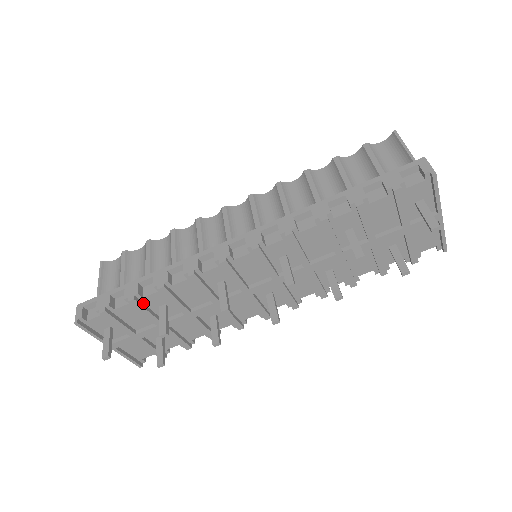
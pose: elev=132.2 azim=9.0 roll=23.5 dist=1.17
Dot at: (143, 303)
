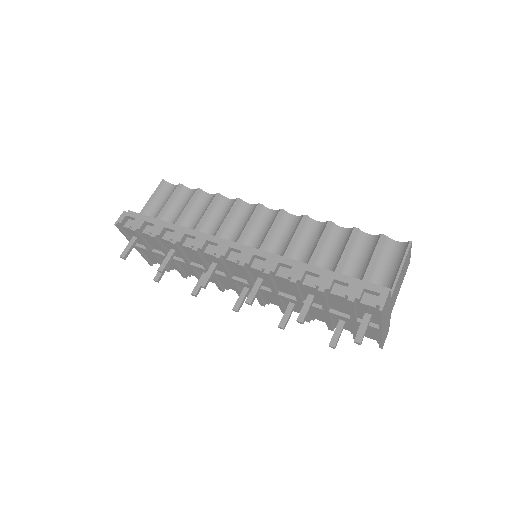
Dot at: (161, 241)
